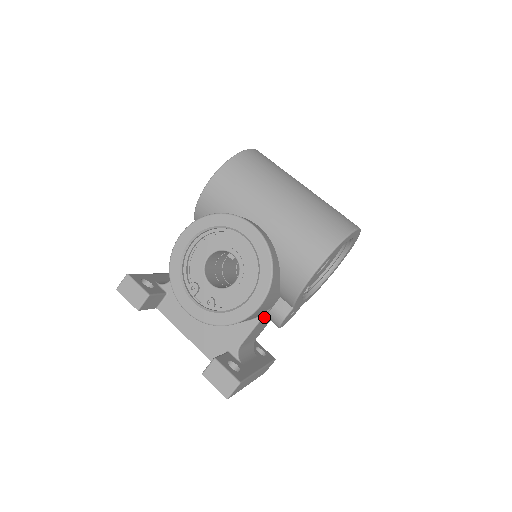
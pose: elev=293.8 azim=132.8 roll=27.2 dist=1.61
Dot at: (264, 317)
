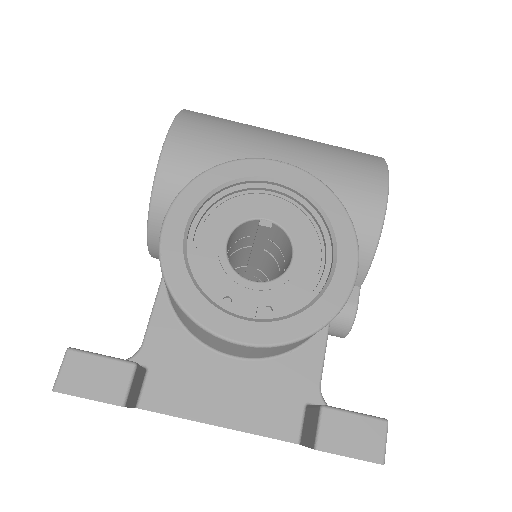
Dot at: occluded
